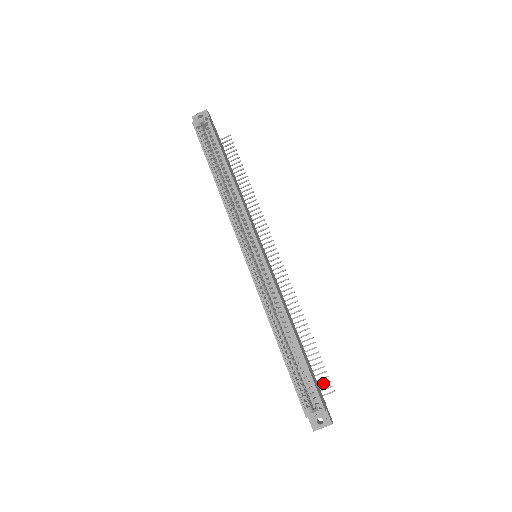
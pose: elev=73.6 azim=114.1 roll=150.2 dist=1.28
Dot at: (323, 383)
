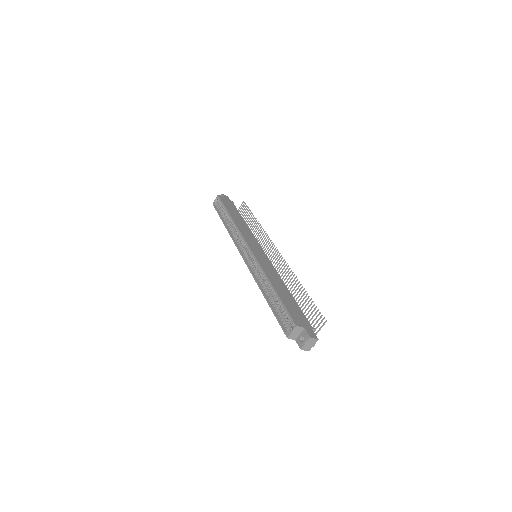
Dot at: (318, 319)
